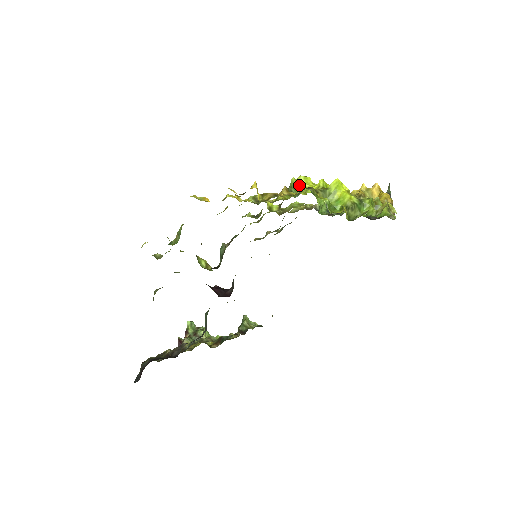
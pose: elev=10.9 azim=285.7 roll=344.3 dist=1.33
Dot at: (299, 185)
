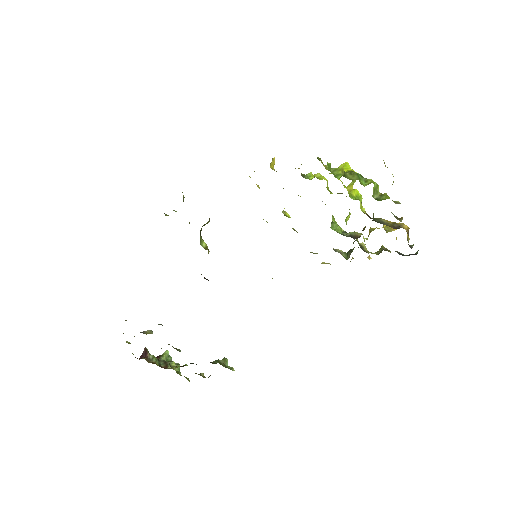
Dot at: (314, 177)
